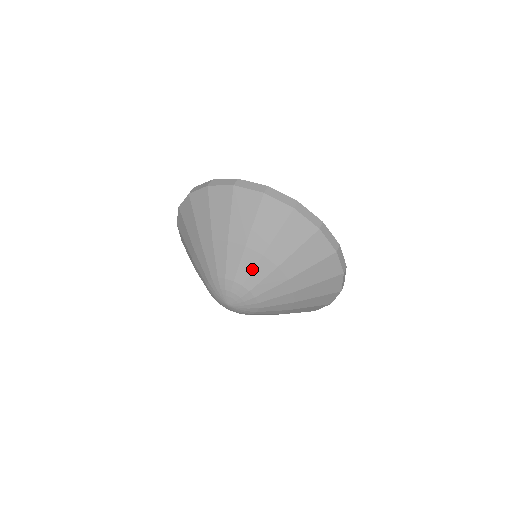
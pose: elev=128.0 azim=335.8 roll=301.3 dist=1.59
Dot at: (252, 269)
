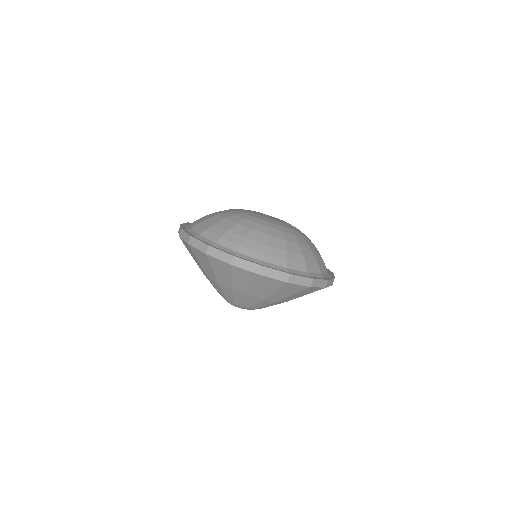
Dot at: (222, 291)
